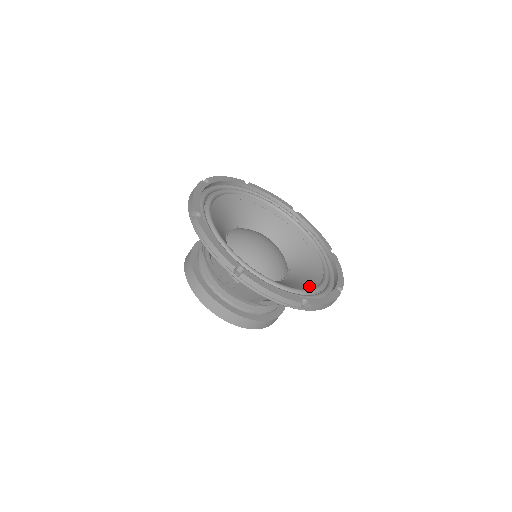
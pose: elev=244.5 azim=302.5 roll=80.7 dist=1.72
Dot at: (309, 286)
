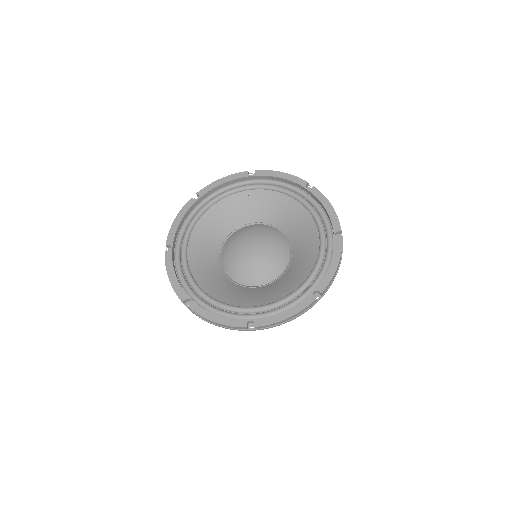
Dot at: (312, 259)
